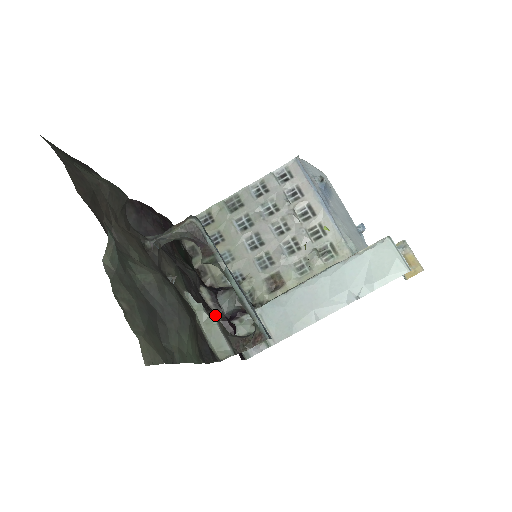
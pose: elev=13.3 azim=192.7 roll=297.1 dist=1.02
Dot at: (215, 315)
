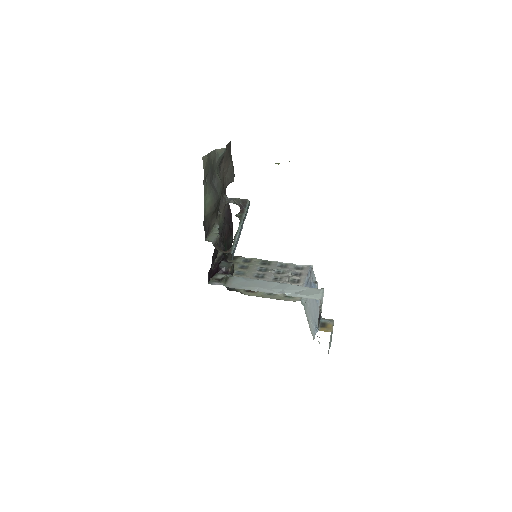
Dot at: (216, 259)
